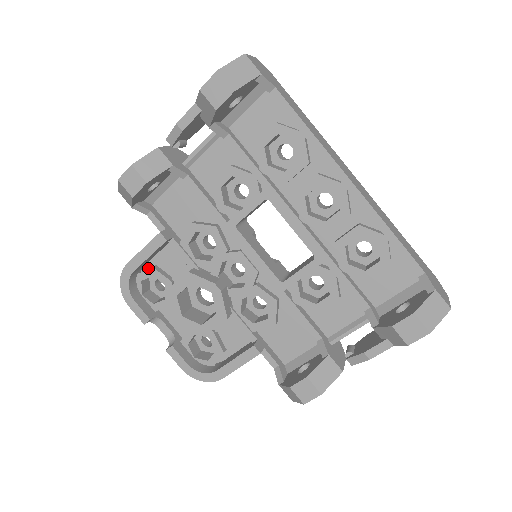
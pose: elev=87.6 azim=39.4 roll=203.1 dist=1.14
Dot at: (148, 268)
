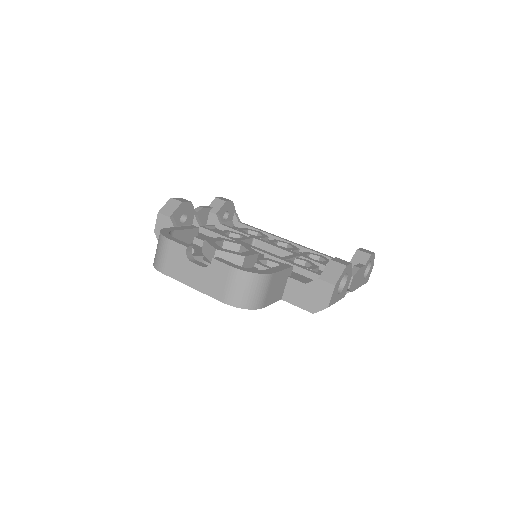
Dot at: occluded
